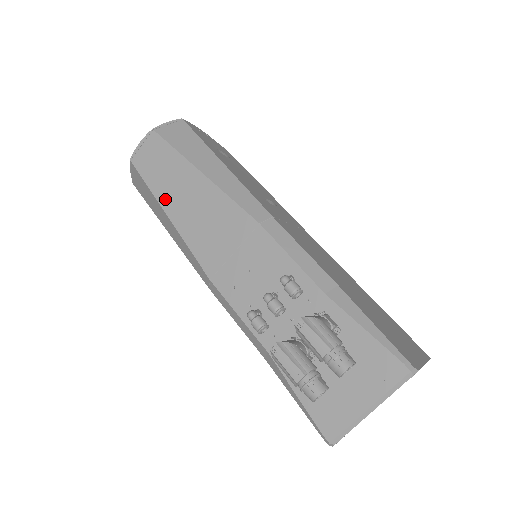
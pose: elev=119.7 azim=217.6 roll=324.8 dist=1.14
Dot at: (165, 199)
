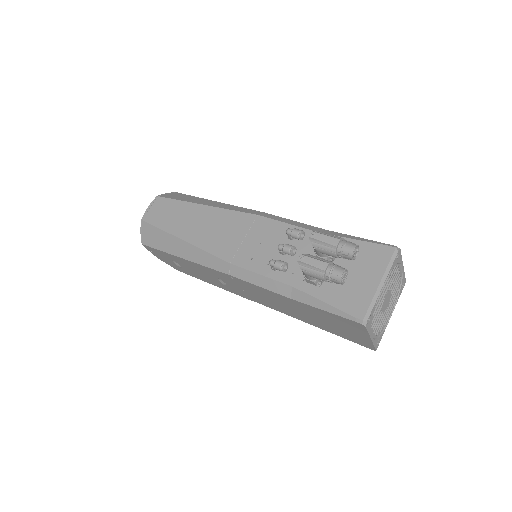
Dot at: (178, 231)
